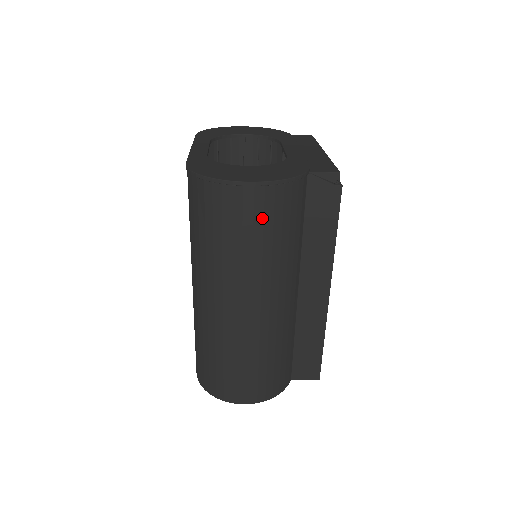
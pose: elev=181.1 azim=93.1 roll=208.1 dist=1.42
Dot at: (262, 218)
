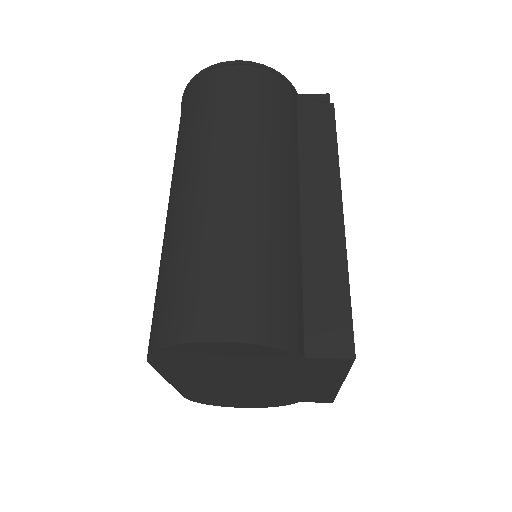
Dot at: (247, 89)
